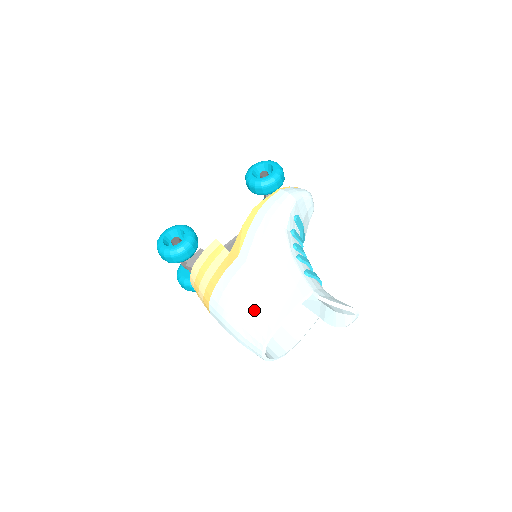
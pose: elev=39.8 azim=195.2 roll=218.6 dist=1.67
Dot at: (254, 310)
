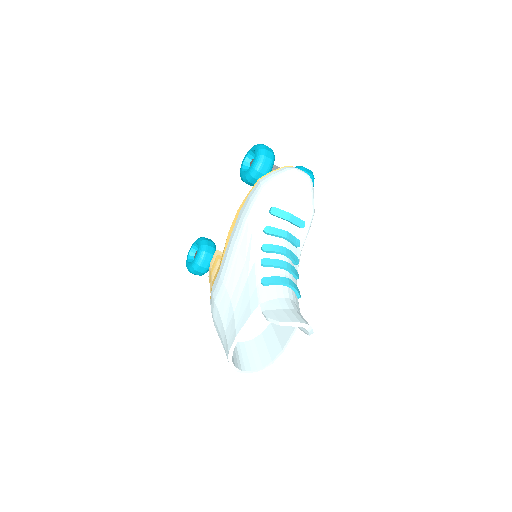
Dot at: (222, 328)
